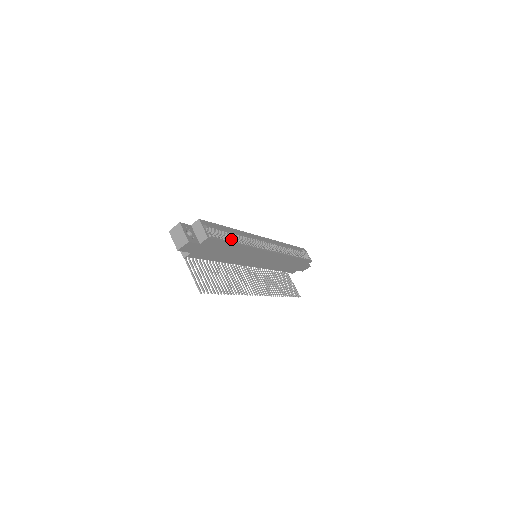
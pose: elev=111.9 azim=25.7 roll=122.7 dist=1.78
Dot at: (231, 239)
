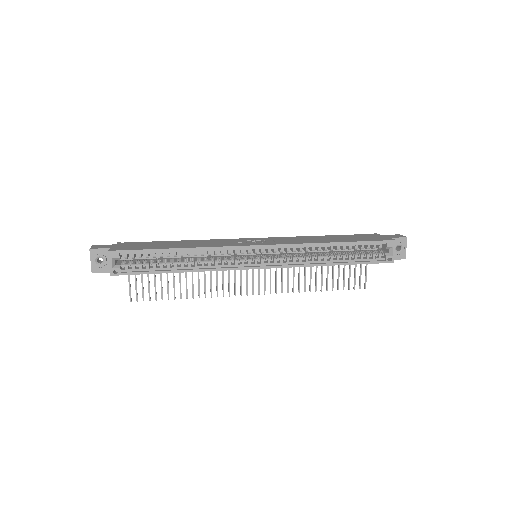
Dot at: occluded
